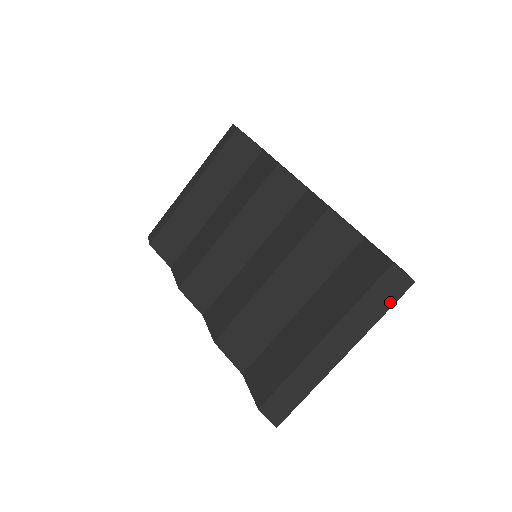
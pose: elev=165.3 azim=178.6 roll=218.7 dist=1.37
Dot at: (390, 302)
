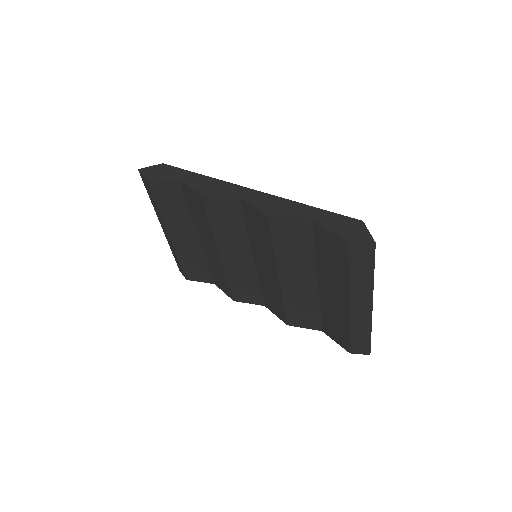
Dot at: (370, 264)
